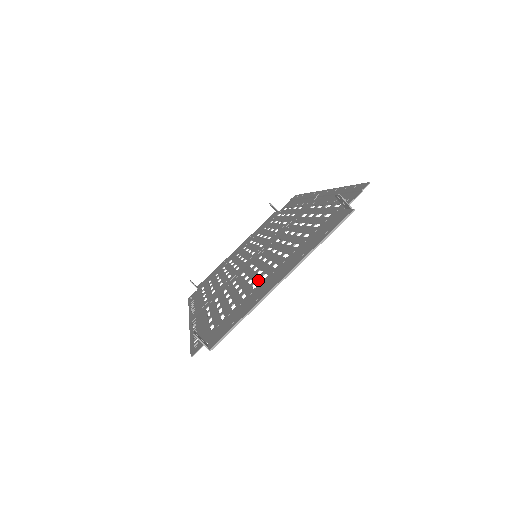
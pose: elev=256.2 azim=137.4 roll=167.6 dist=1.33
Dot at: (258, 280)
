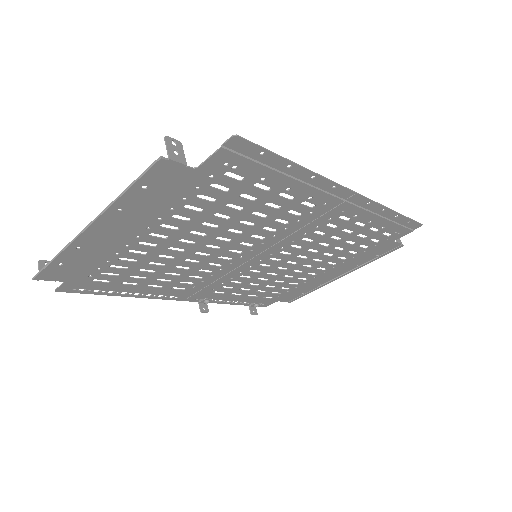
Dot at: (147, 248)
